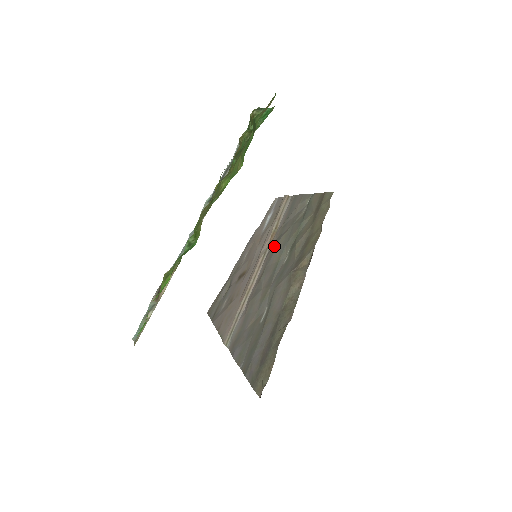
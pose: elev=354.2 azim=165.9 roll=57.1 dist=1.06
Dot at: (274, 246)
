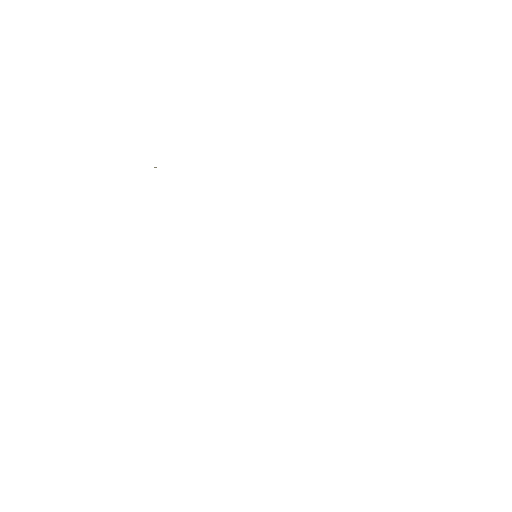
Dot at: occluded
